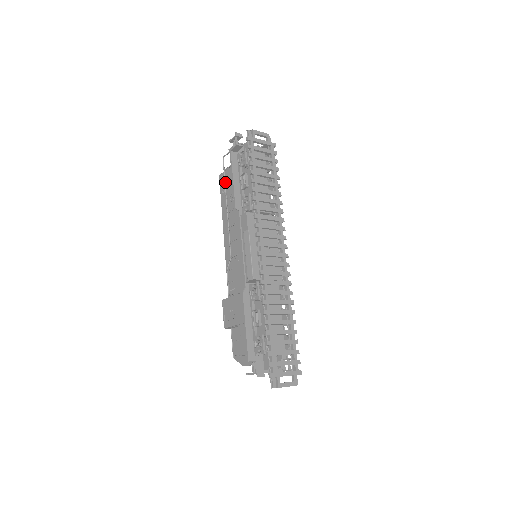
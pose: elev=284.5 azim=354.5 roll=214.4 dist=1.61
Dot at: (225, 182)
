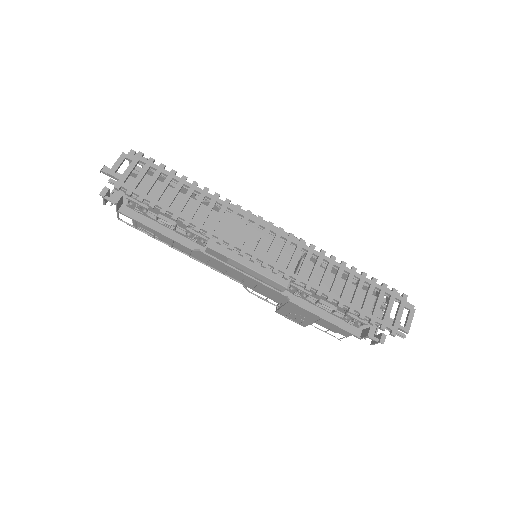
Dot at: (151, 236)
